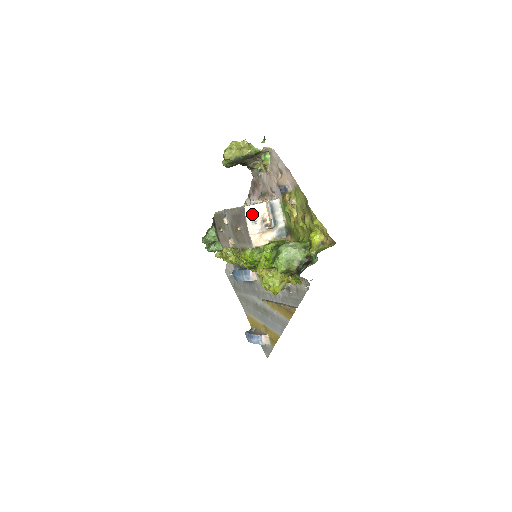
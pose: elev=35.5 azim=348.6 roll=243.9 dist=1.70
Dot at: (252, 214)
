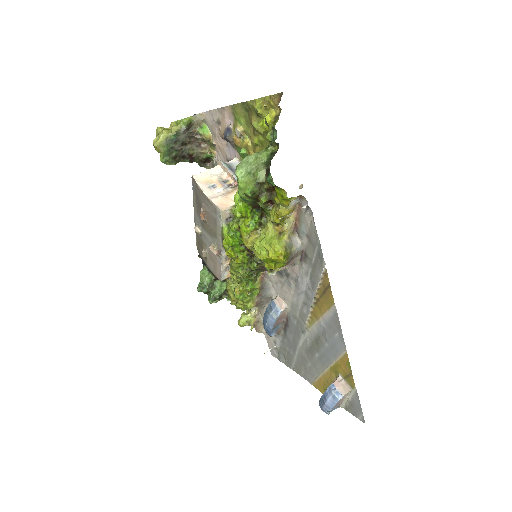
Dot at: (205, 180)
